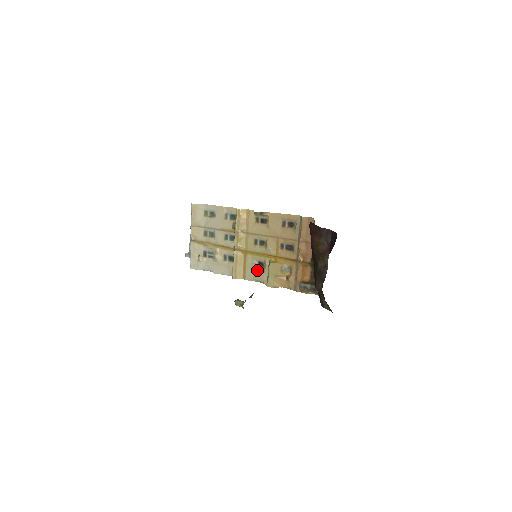
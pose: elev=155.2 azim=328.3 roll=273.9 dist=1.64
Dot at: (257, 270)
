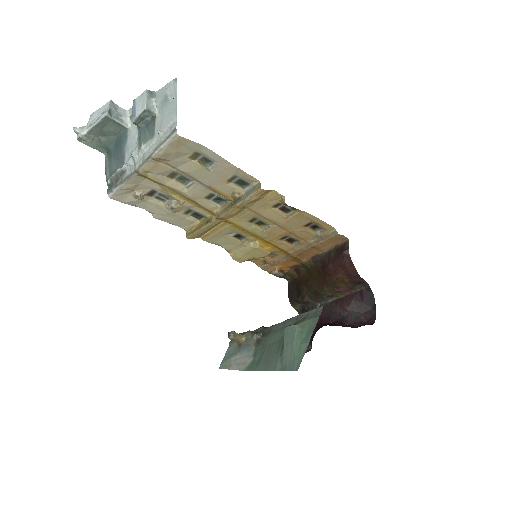
Dot at: (229, 240)
